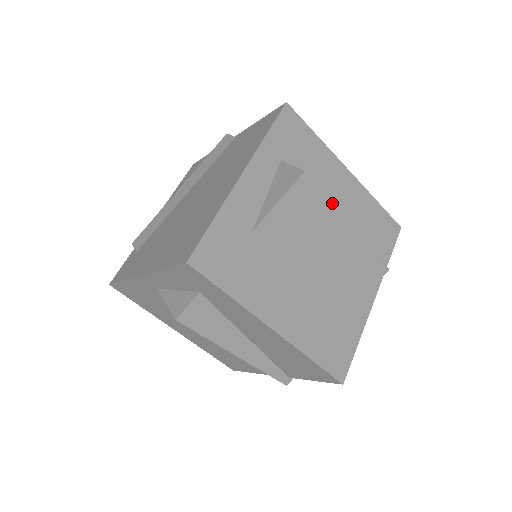
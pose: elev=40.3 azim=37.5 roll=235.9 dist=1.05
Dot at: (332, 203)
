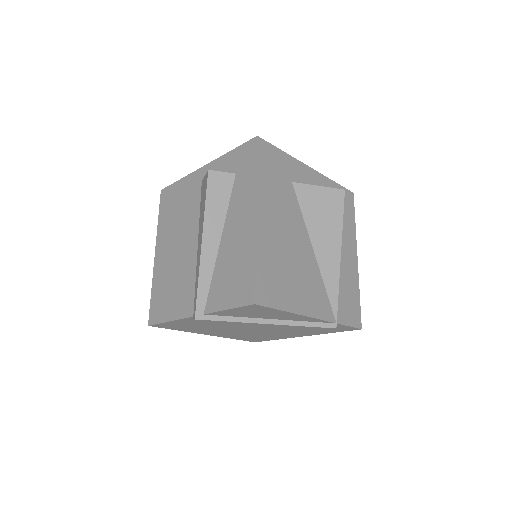
Dot at: (342, 227)
